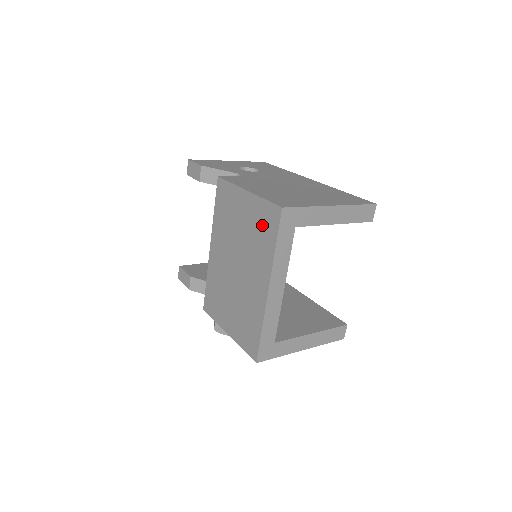
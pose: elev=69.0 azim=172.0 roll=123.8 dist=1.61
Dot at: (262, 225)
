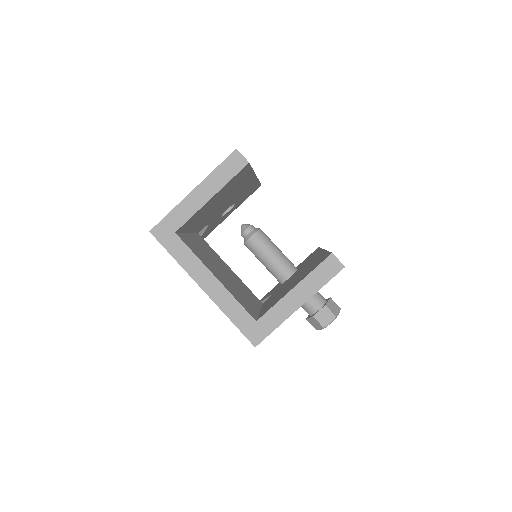
Dot at: occluded
